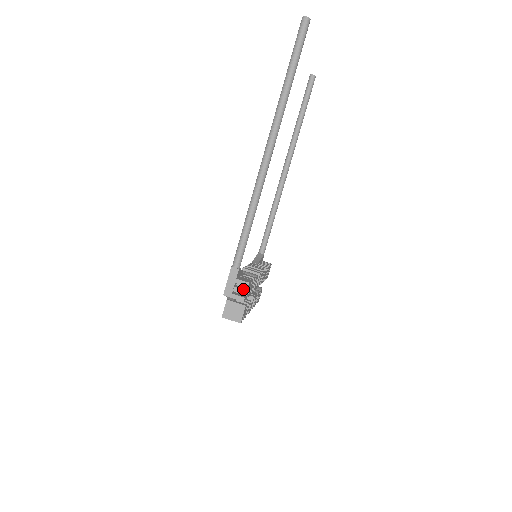
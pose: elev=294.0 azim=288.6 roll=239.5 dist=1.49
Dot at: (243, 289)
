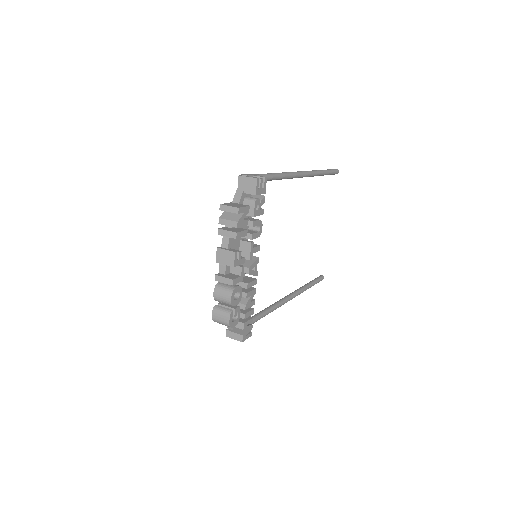
Dot at: (259, 178)
